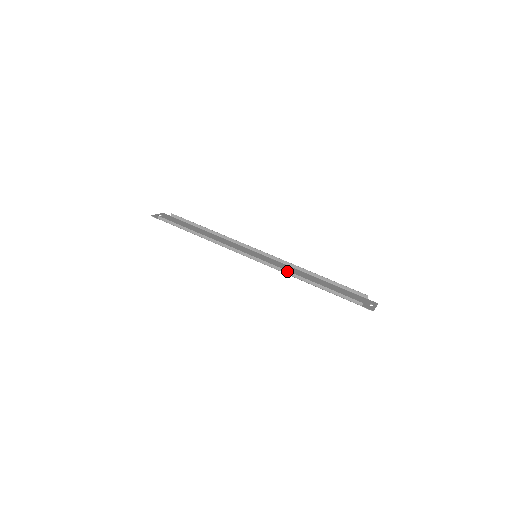
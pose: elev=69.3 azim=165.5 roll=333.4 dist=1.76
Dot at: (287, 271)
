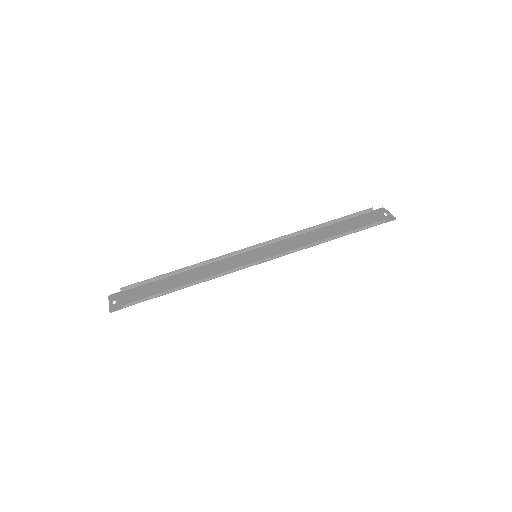
Dot at: (304, 247)
